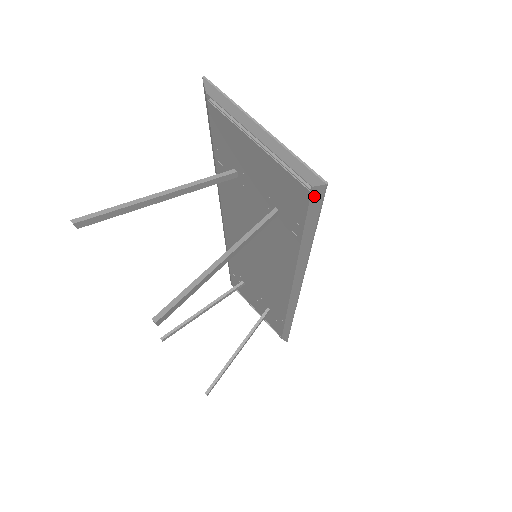
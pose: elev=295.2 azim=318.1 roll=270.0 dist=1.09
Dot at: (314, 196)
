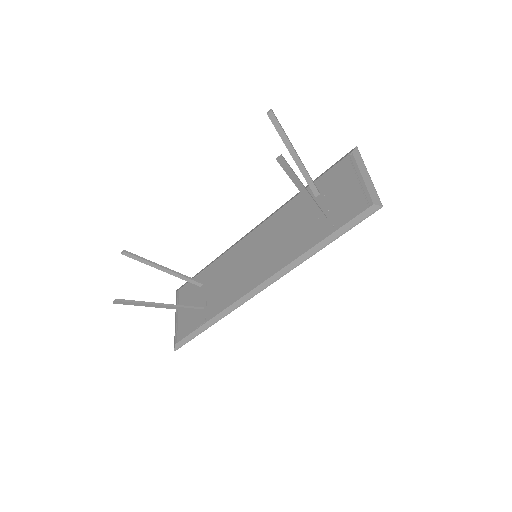
Dot at: (368, 210)
